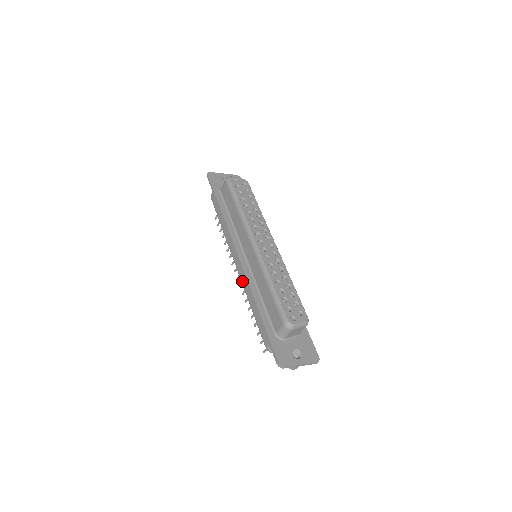
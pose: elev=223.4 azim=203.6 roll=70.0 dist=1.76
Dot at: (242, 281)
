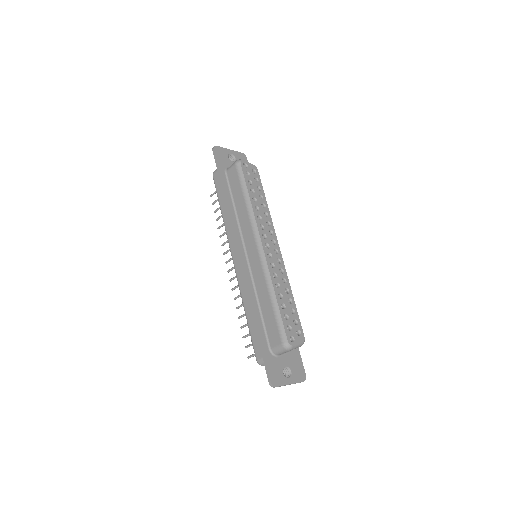
Dot at: (239, 282)
